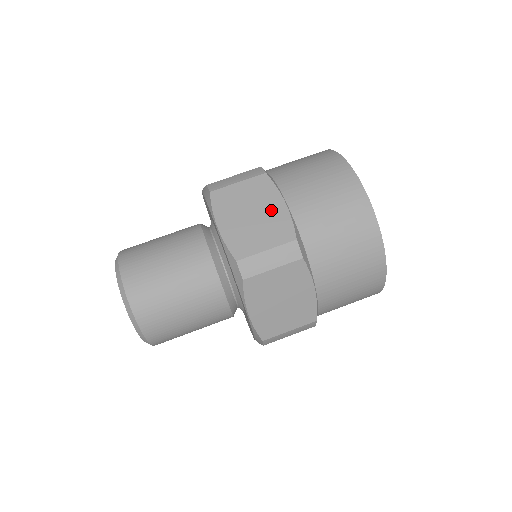
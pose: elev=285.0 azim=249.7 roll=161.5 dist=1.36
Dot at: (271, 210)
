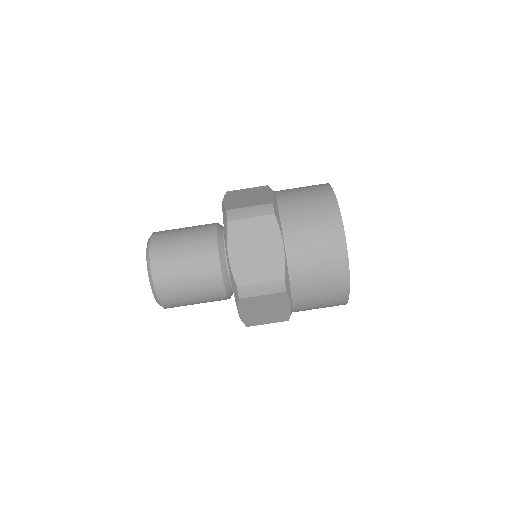
Dot at: (271, 249)
